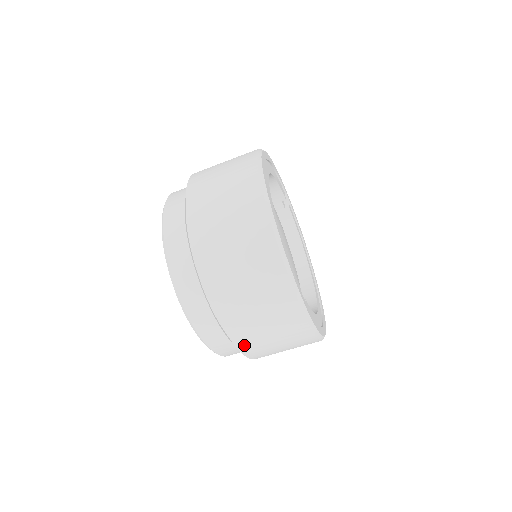
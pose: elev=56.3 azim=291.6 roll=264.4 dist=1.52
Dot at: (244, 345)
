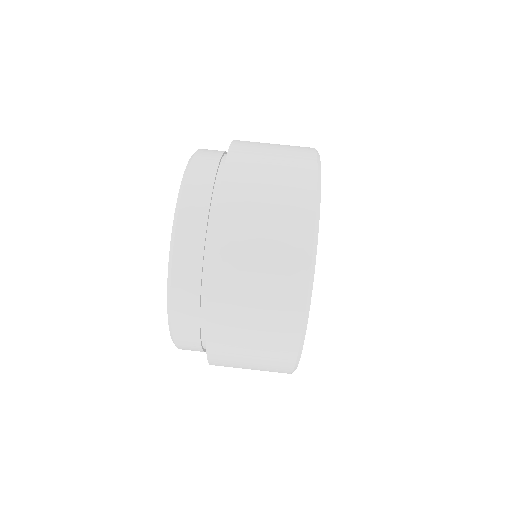
Dot at: (238, 151)
